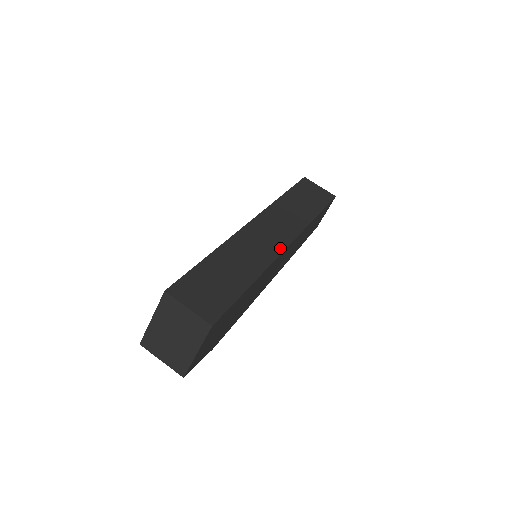
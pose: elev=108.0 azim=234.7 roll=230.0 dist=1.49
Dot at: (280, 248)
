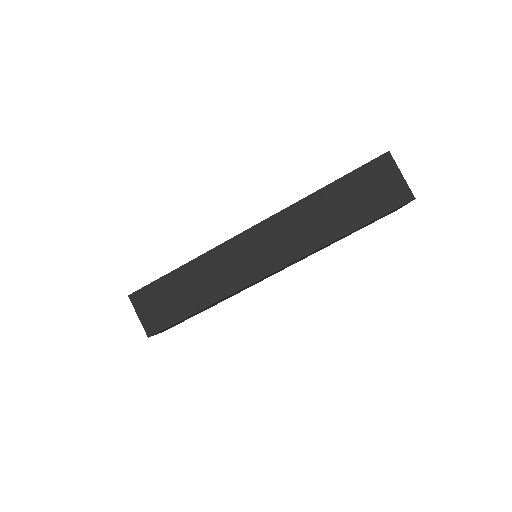
Dot at: (257, 275)
